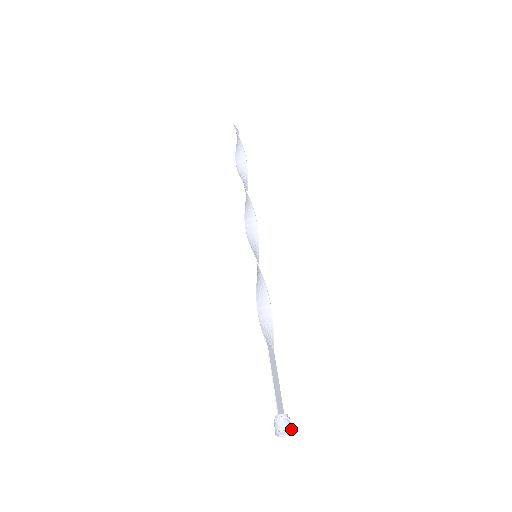
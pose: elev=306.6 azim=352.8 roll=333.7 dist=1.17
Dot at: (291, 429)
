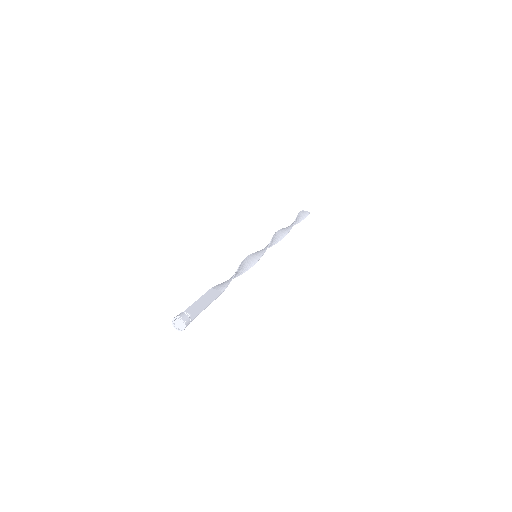
Dot at: (182, 318)
